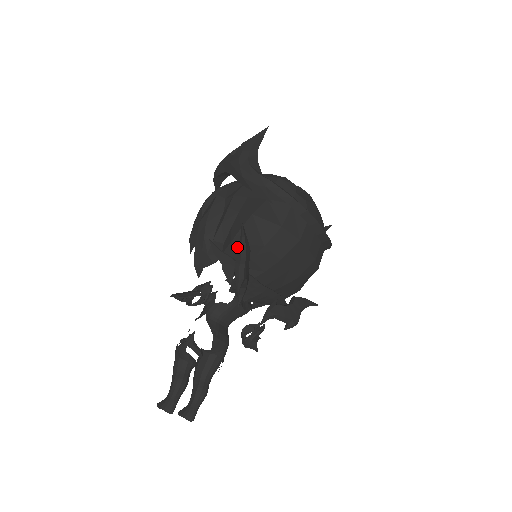
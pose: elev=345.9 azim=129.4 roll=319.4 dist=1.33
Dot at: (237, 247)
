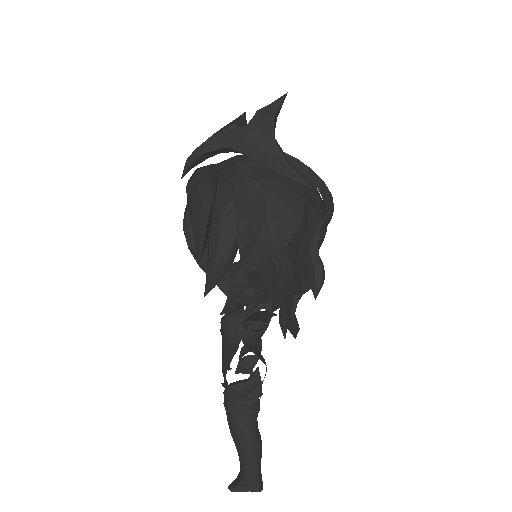
Dot at: (294, 244)
